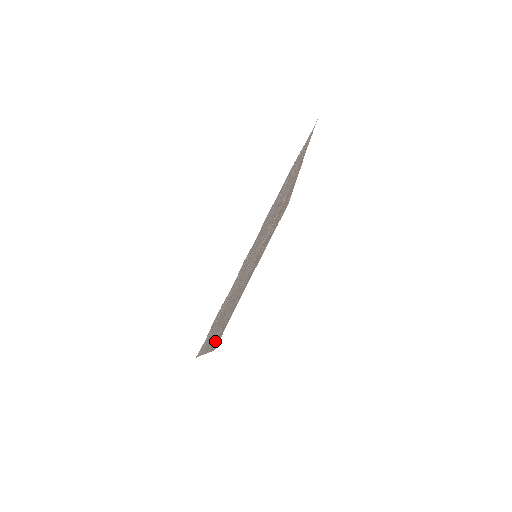
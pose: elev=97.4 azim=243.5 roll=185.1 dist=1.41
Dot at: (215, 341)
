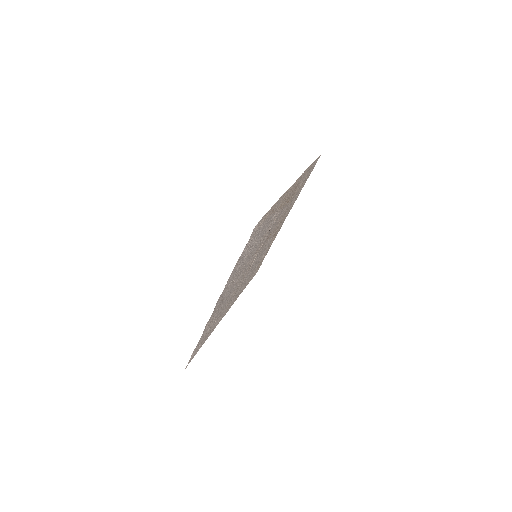
Dot at: (242, 290)
